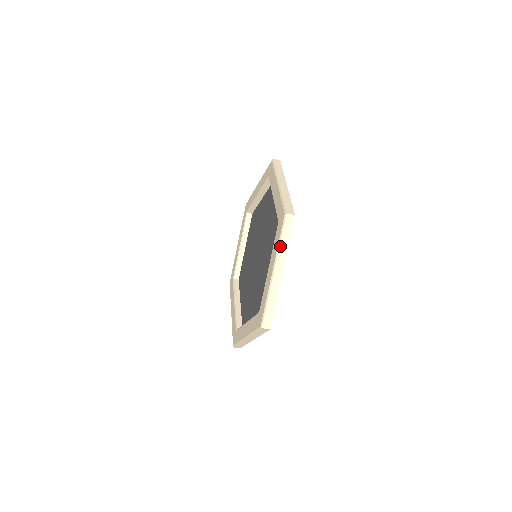
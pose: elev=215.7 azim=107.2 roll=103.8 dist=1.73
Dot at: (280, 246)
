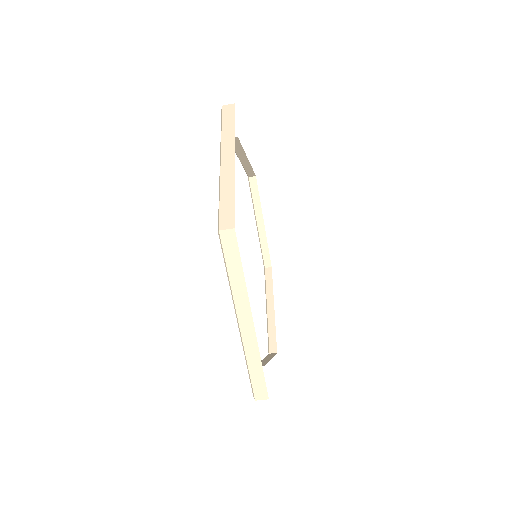
Dot at: (231, 283)
